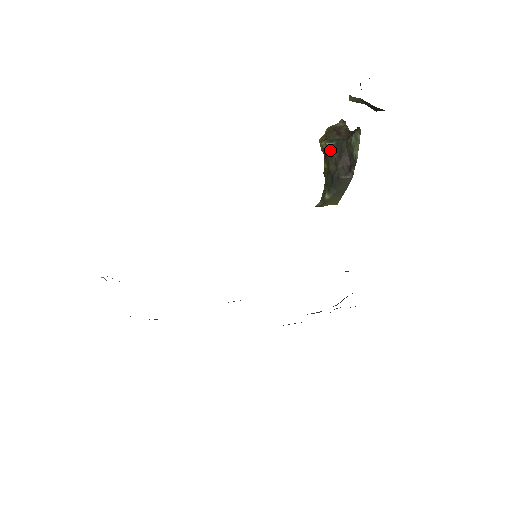
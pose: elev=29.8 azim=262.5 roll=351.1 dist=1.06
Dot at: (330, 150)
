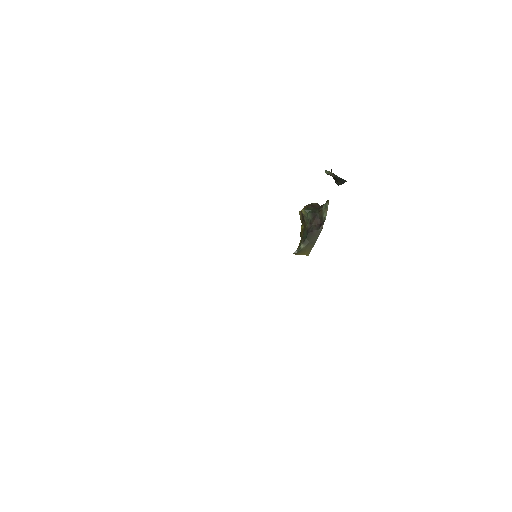
Dot at: (307, 215)
